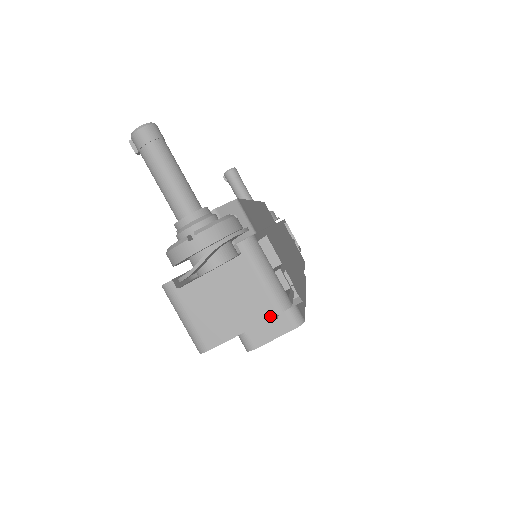
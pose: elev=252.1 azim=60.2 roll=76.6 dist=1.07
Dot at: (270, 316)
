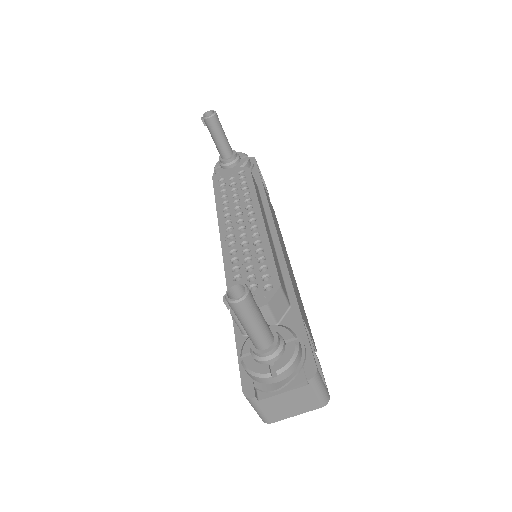
Dot at: (317, 408)
